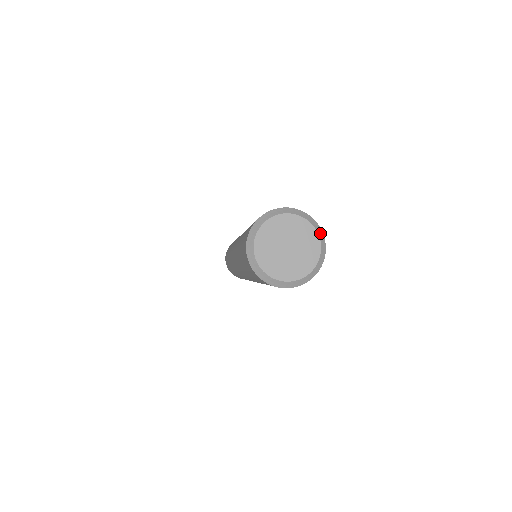
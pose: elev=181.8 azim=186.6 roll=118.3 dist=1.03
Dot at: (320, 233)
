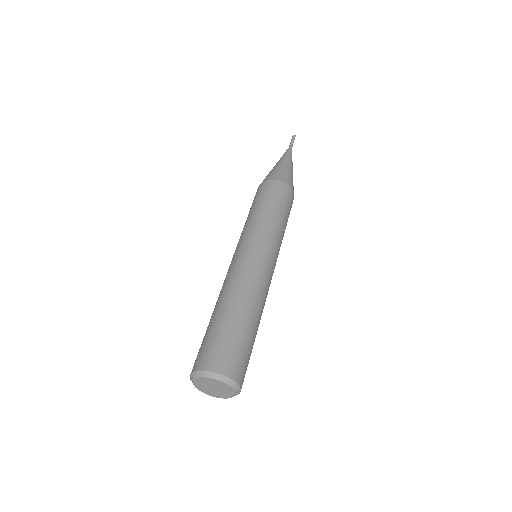
Dot at: (237, 394)
